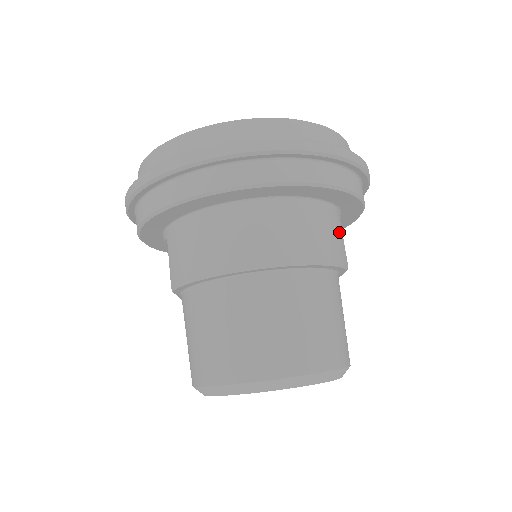
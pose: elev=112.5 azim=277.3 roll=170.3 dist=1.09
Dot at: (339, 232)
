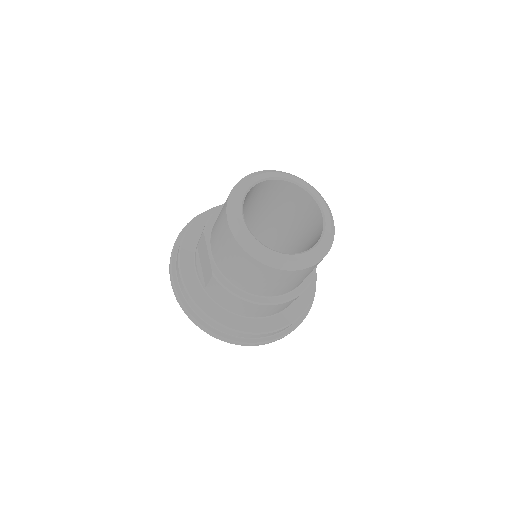
Dot at: occluded
